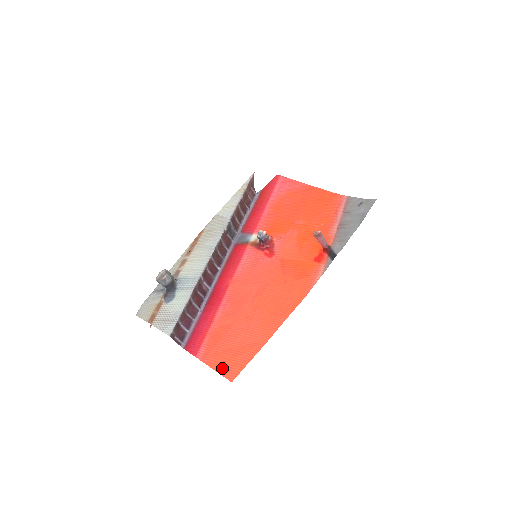
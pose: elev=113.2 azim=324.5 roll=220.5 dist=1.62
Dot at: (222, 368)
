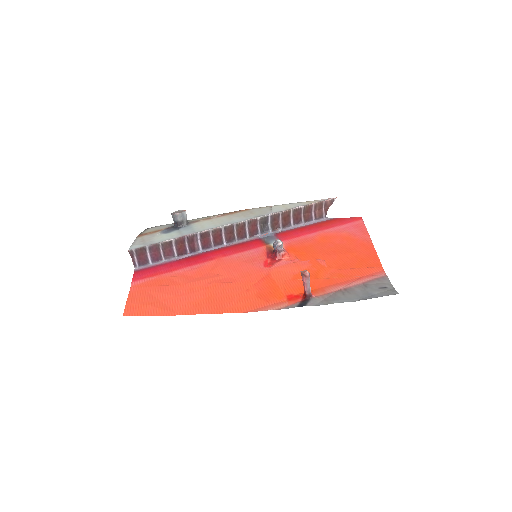
Dot at: (132, 303)
